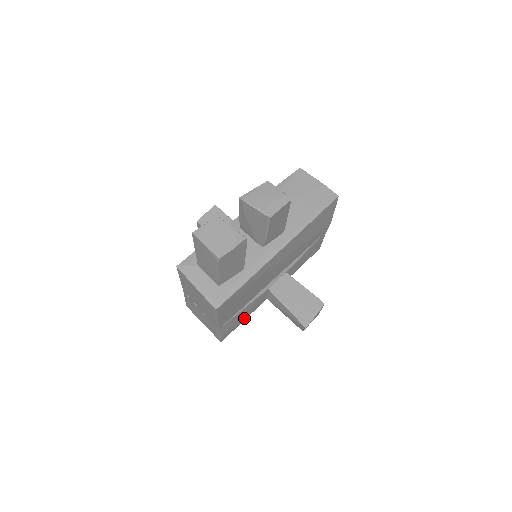
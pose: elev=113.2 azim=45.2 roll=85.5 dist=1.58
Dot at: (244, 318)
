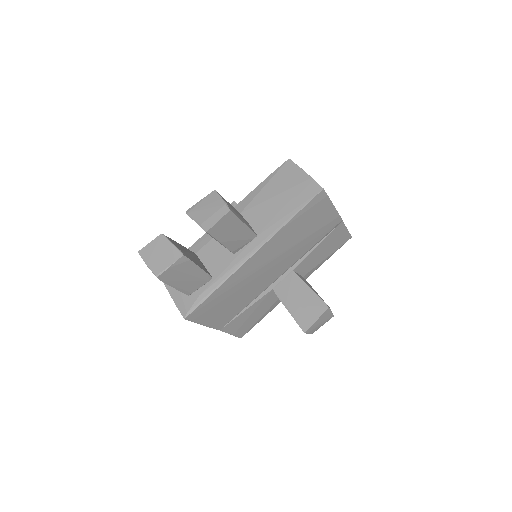
Dot at: (260, 316)
